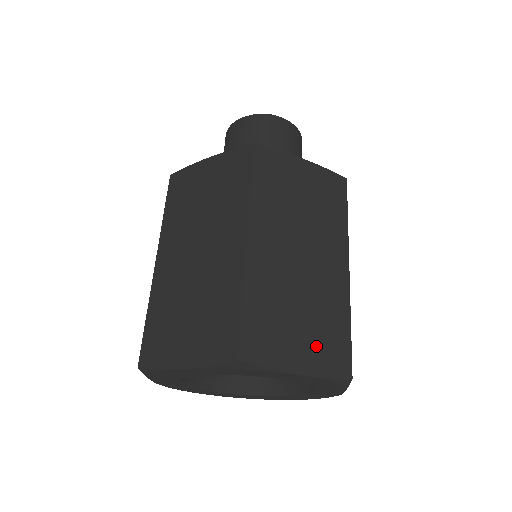
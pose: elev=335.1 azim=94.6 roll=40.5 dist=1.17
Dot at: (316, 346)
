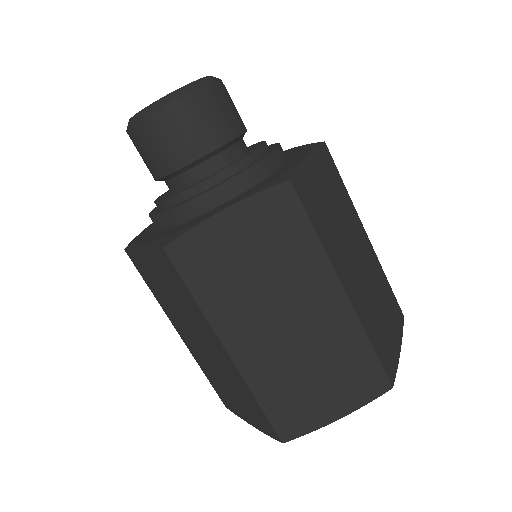
Dot at: (392, 320)
